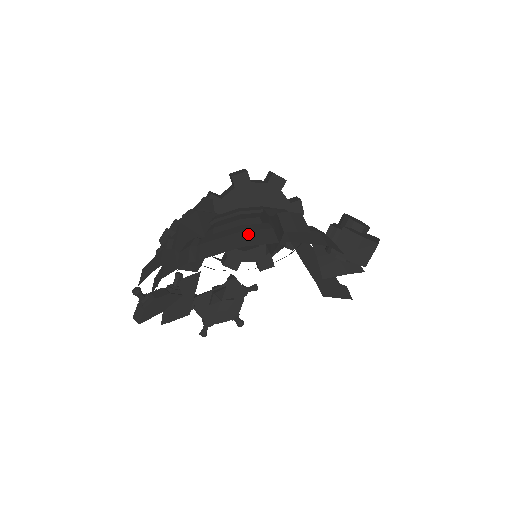
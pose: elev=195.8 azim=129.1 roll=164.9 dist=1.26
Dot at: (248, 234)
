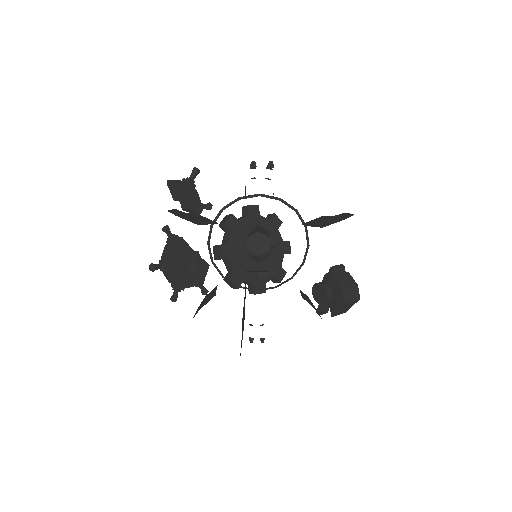
Dot at: occluded
